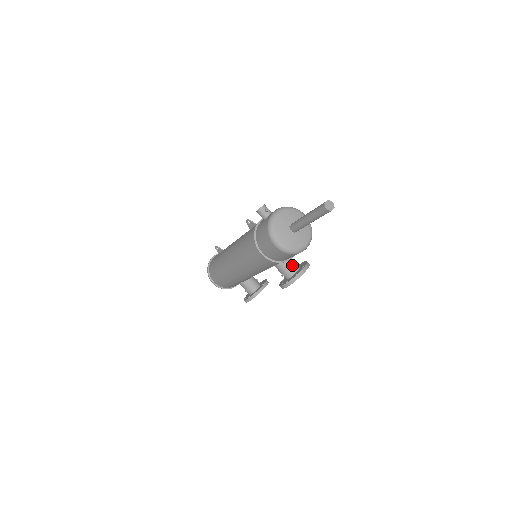
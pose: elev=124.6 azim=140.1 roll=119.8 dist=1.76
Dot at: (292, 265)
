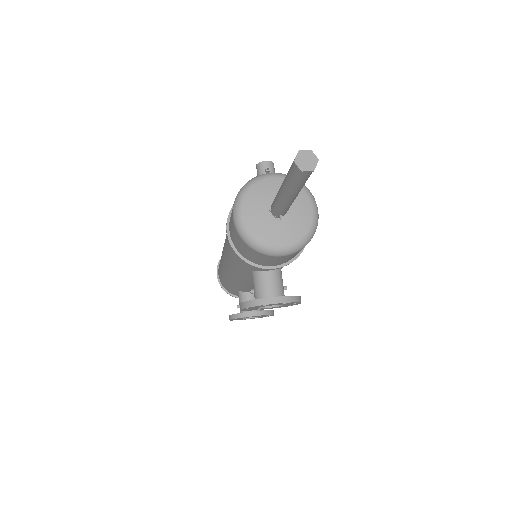
Dot at: (271, 284)
